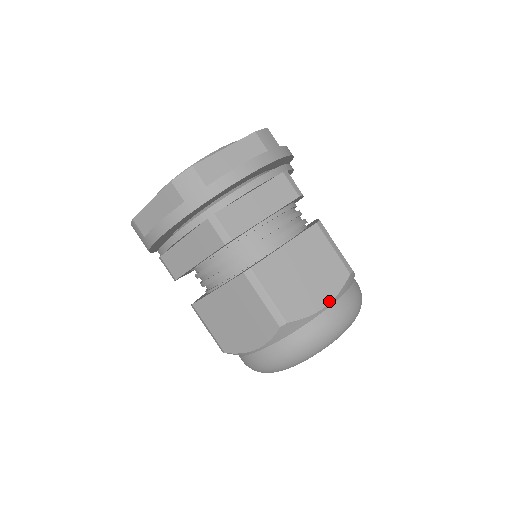
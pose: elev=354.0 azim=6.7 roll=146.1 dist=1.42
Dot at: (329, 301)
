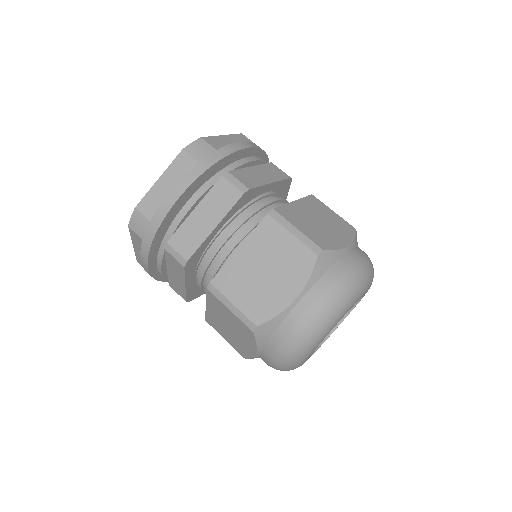
Dot at: (350, 243)
